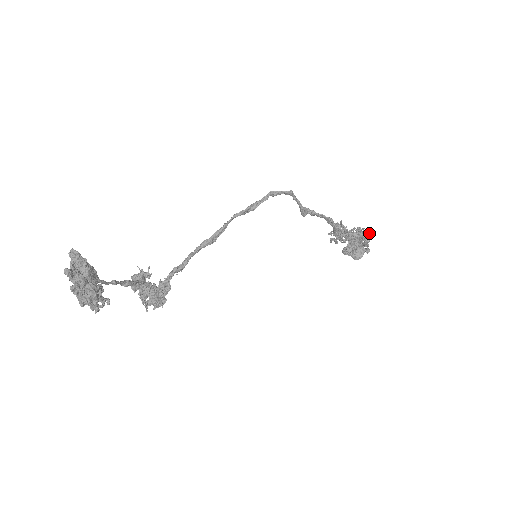
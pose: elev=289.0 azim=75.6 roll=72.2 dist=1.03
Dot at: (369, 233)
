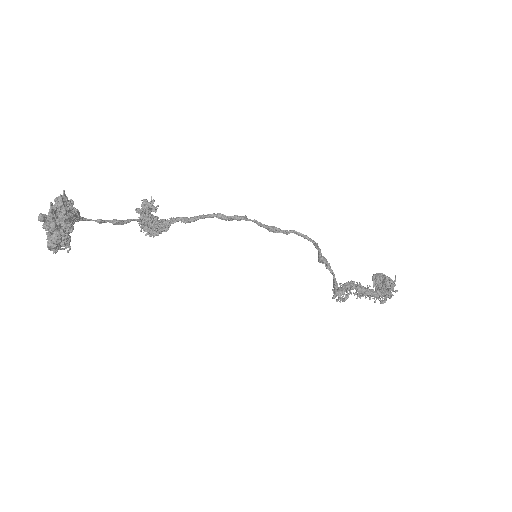
Dot at: occluded
